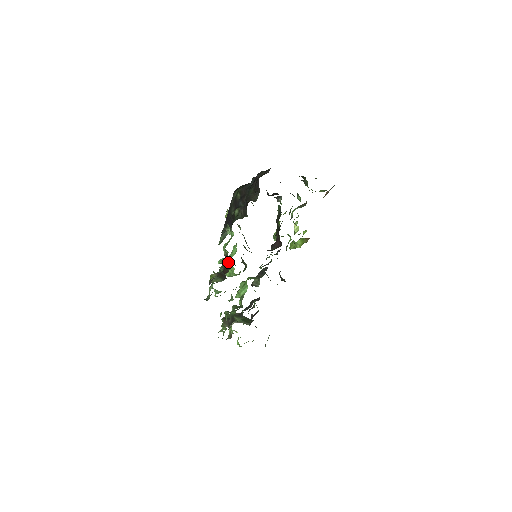
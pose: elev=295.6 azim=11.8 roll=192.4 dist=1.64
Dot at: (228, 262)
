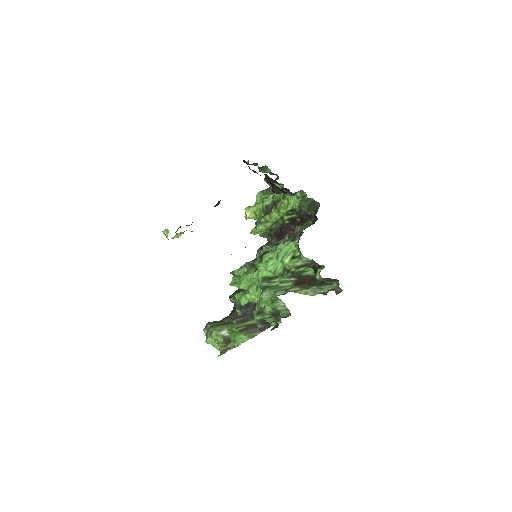
Dot at: (306, 270)
